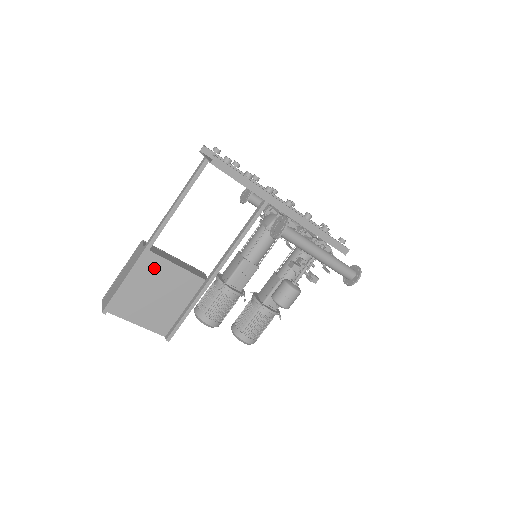
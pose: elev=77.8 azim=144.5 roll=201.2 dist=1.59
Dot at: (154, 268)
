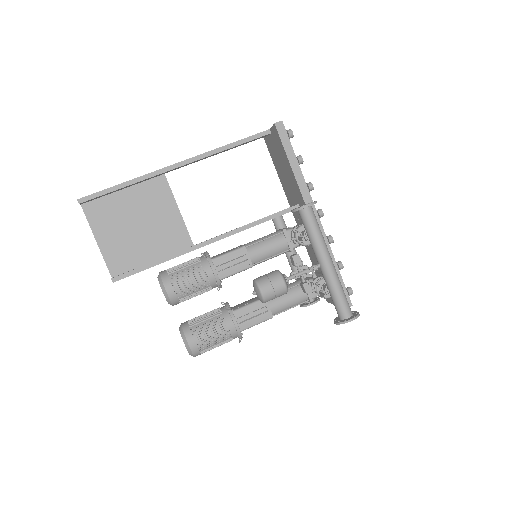
Dot at: (157, 196)
